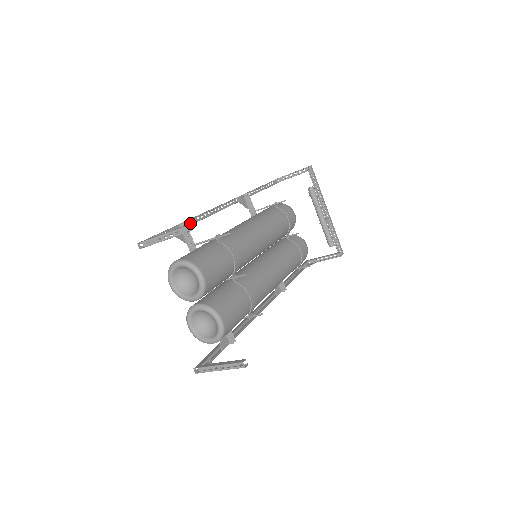
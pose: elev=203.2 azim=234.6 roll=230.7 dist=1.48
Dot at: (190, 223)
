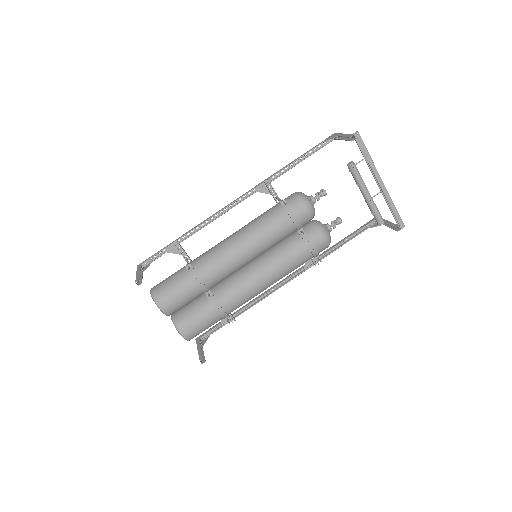
Dot at: (192, 232)
